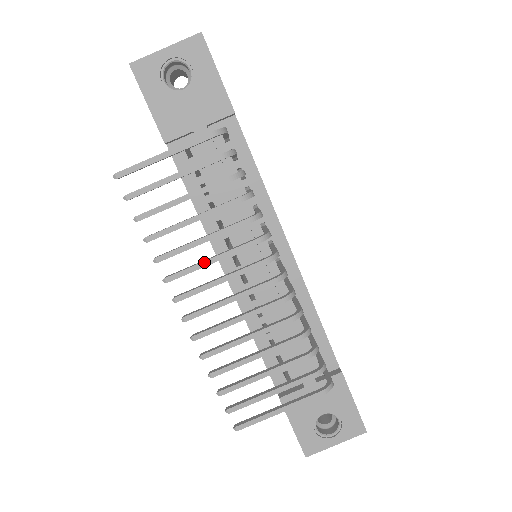
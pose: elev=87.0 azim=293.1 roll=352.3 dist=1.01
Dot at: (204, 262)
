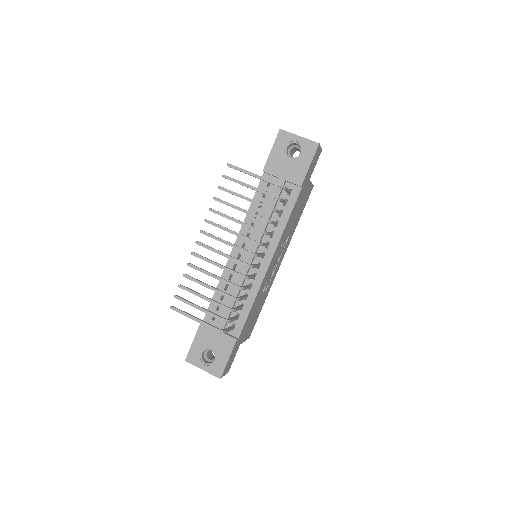
Dot at: (226, 228)
